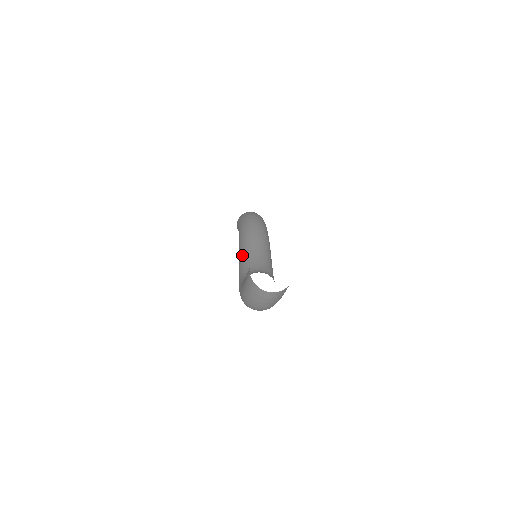
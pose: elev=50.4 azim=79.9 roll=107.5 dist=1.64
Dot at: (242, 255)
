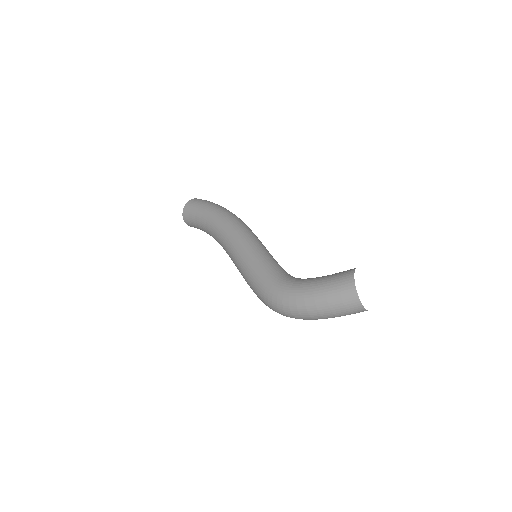
Dot at: (254, 250)
